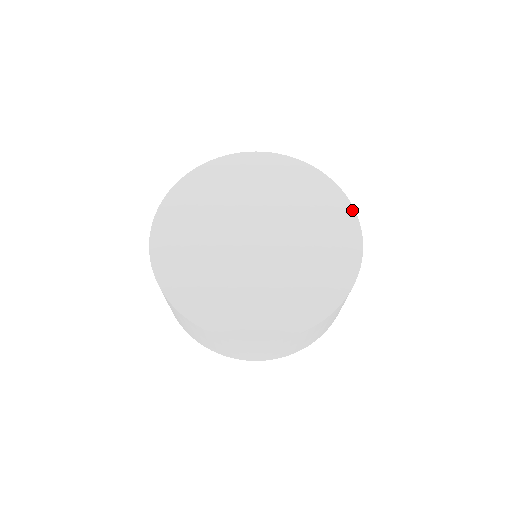
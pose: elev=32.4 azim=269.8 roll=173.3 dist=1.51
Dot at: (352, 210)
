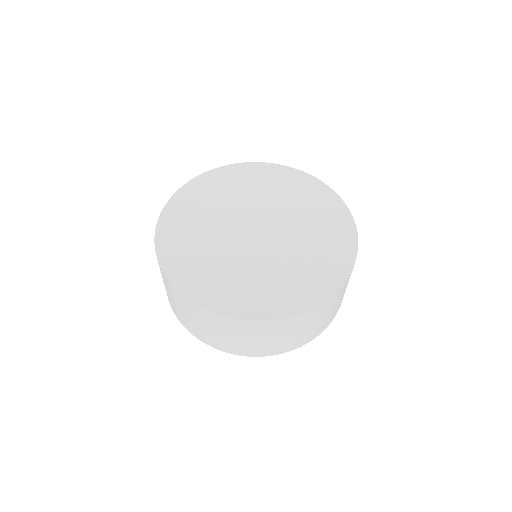
Dot at: (347, 210)
